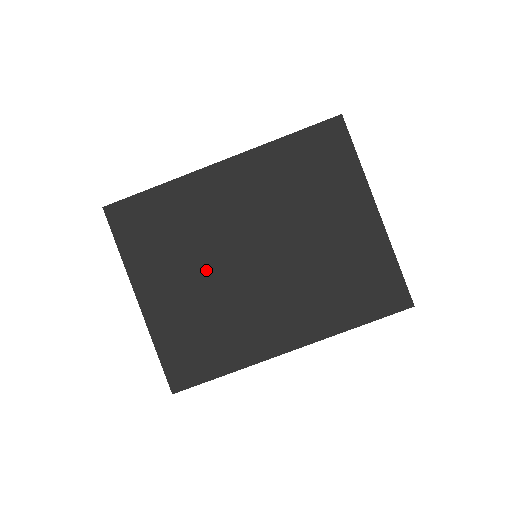
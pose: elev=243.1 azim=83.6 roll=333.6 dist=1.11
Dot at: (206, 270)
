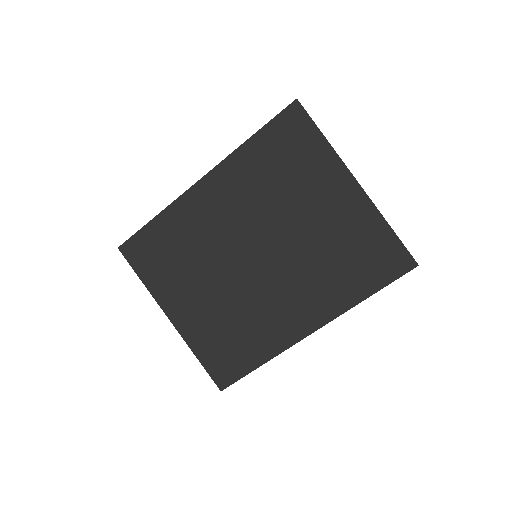
Dot at: (217, 280)
